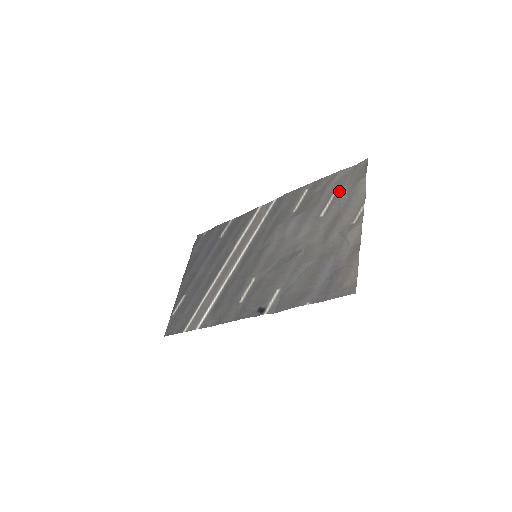
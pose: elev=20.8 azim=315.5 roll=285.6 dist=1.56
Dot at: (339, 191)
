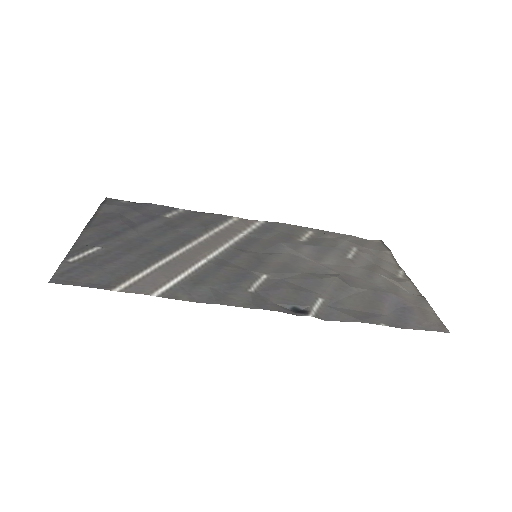
Dot at: (362, 248)
